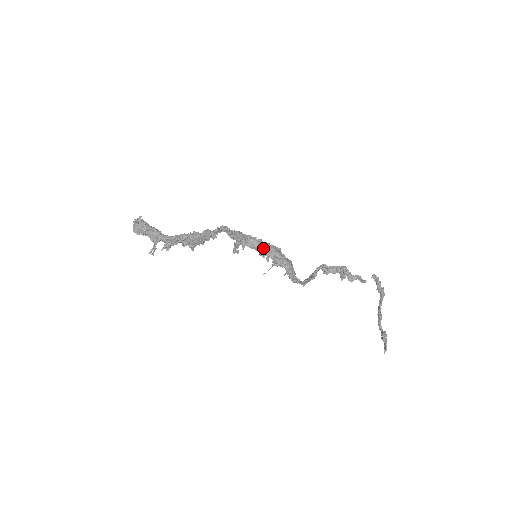
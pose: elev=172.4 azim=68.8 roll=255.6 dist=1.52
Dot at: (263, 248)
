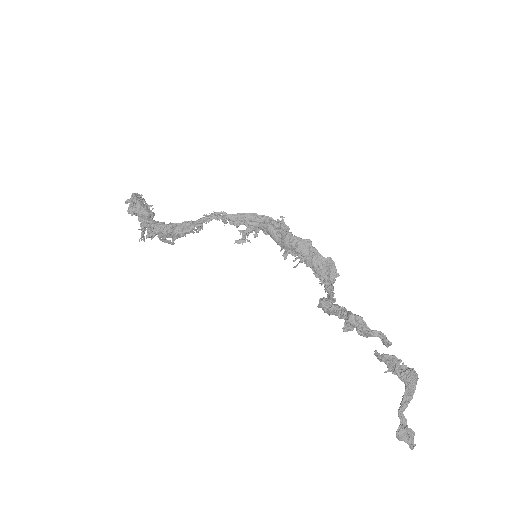
Dot at: (281, 239)
